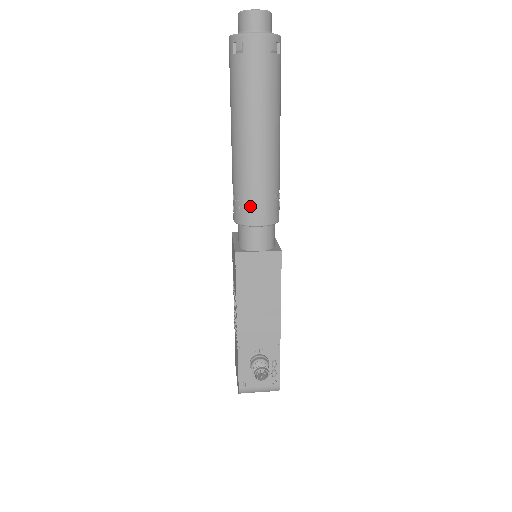
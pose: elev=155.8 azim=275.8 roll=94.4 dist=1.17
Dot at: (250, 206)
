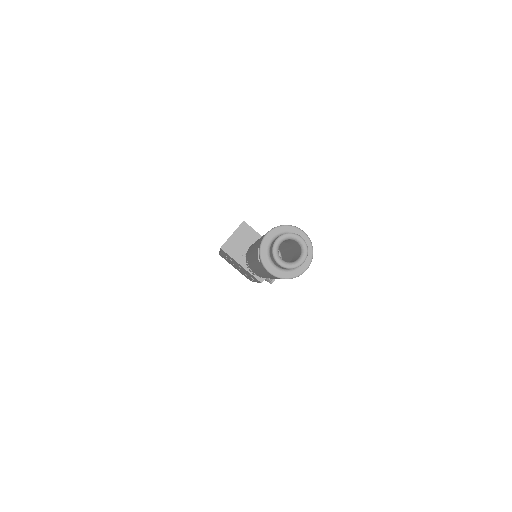
Dot at: occluded
